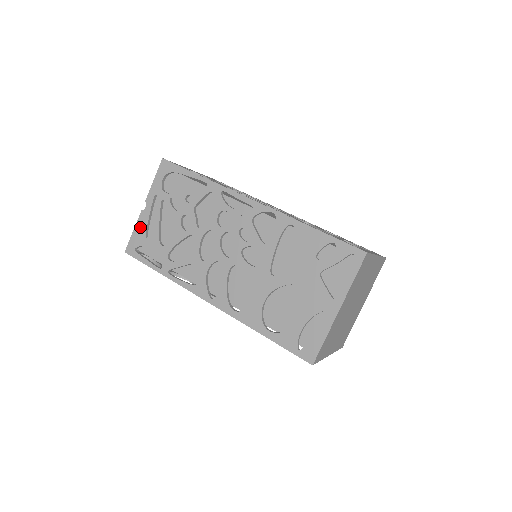
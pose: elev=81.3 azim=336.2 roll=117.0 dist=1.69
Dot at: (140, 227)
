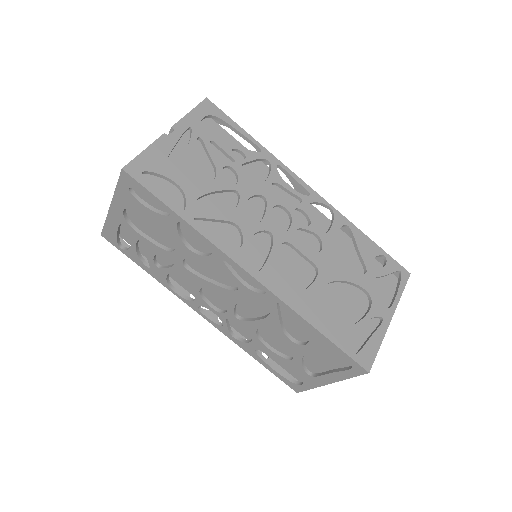
Dot at: (158, 150)
